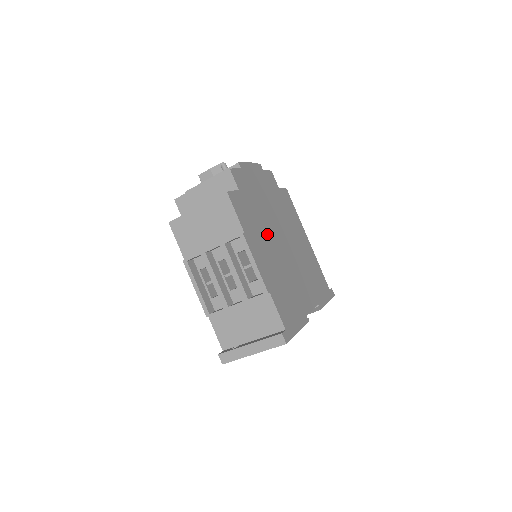
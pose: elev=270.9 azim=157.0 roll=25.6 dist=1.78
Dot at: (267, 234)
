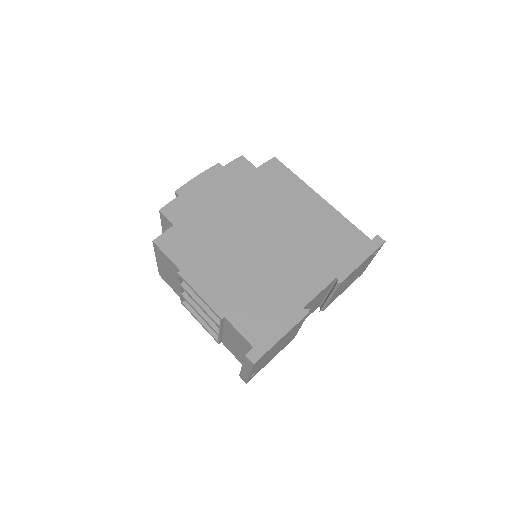
Dot at: (225, 246)
